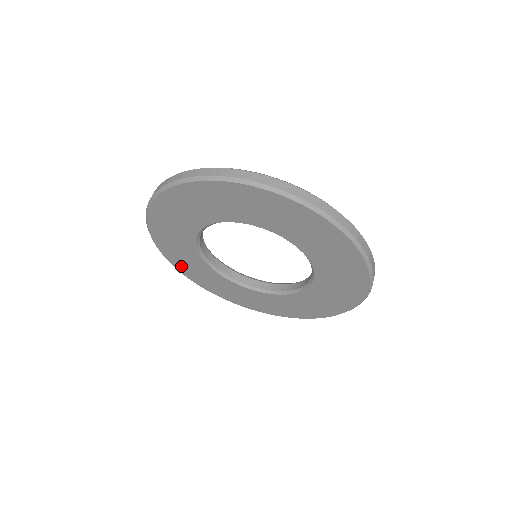
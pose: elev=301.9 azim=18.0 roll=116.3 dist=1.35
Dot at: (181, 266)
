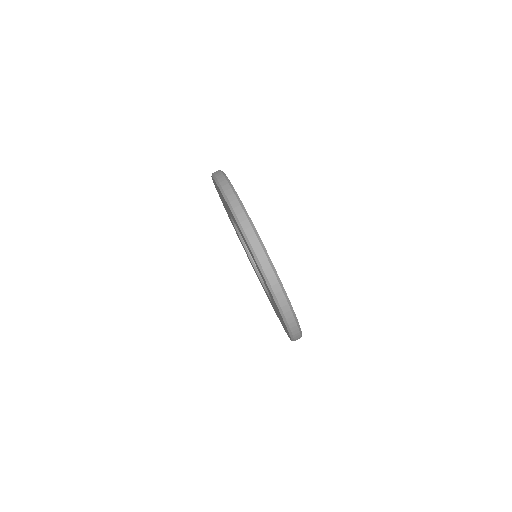
Dot at: occluded
